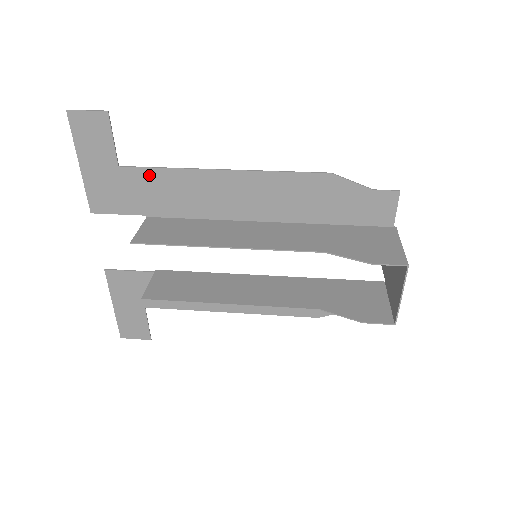
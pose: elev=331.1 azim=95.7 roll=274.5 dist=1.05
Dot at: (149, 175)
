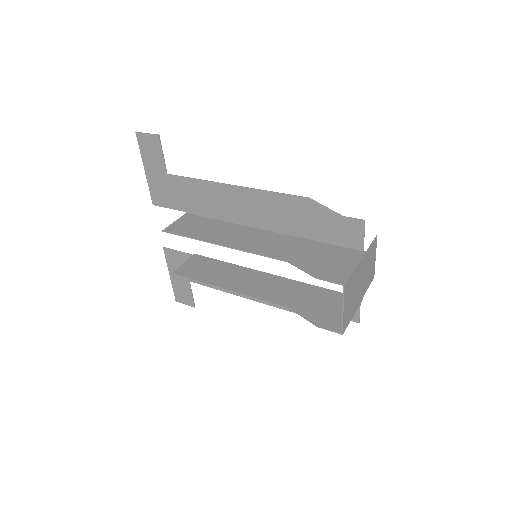
Dot at: (185, 183)
